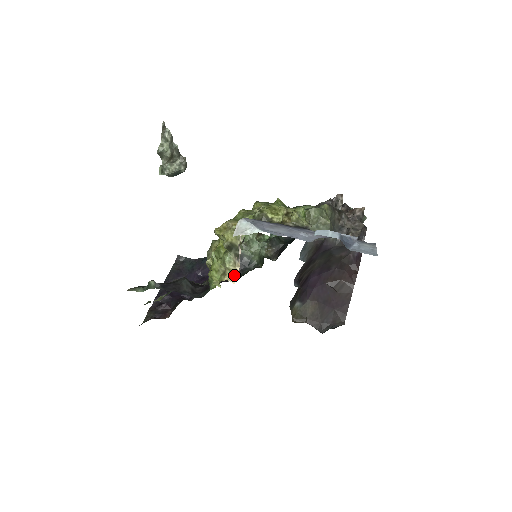
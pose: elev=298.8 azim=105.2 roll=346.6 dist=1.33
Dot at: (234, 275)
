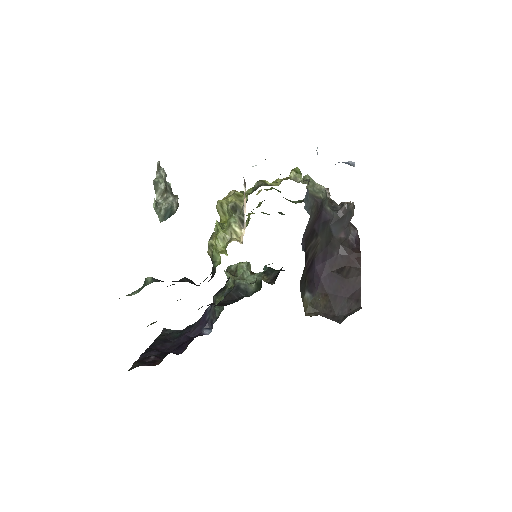
Dot at: (241, 237)
